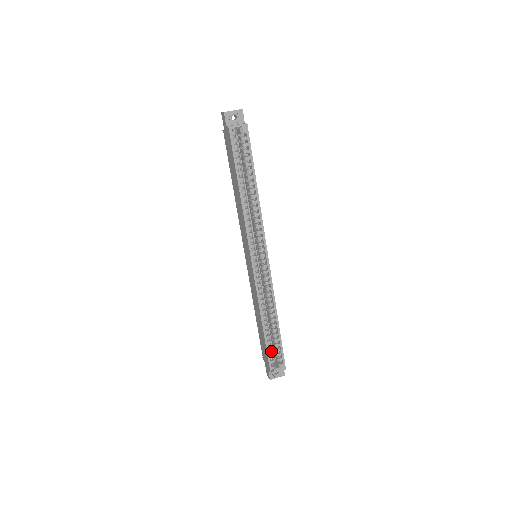
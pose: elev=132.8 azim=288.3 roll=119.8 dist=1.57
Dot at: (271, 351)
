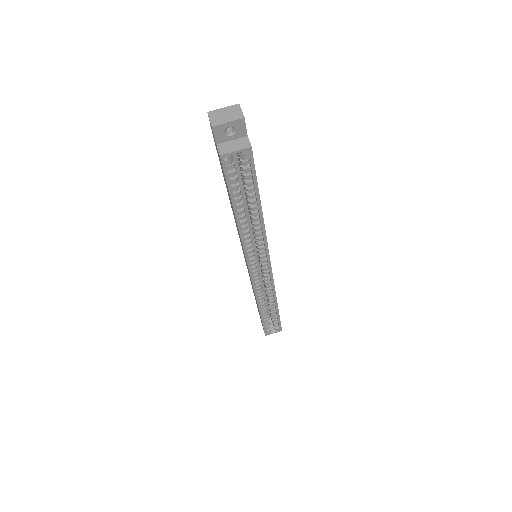
Dot at: (267, 322)
